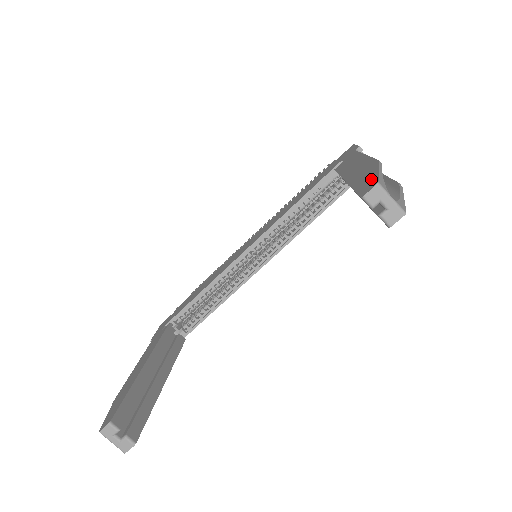
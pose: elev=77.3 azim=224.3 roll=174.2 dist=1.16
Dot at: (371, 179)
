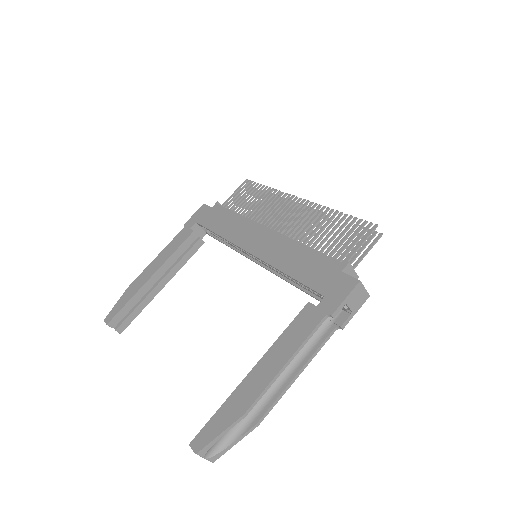
Dot at: (210, 435)
